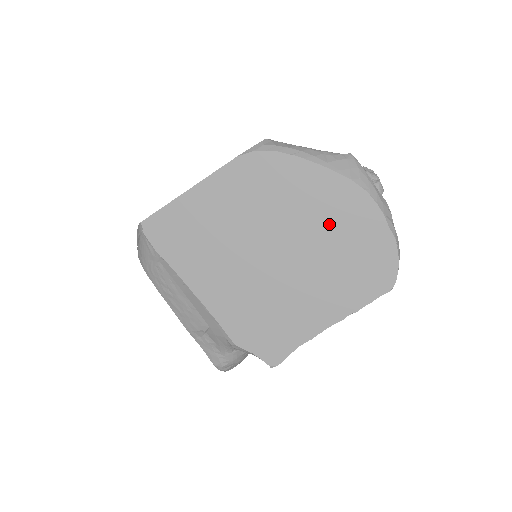
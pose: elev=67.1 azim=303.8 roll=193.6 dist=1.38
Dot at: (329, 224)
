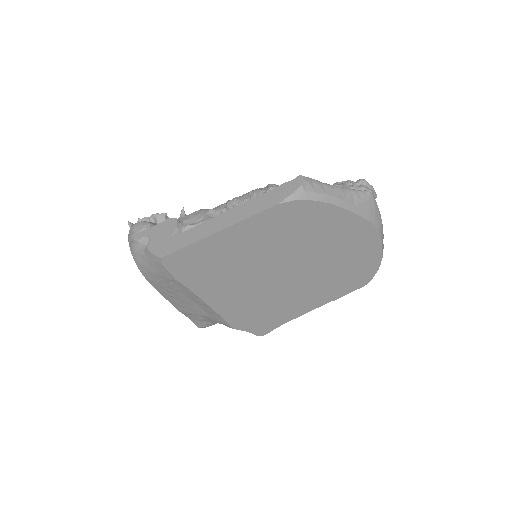
Dot at: (339, 251)
